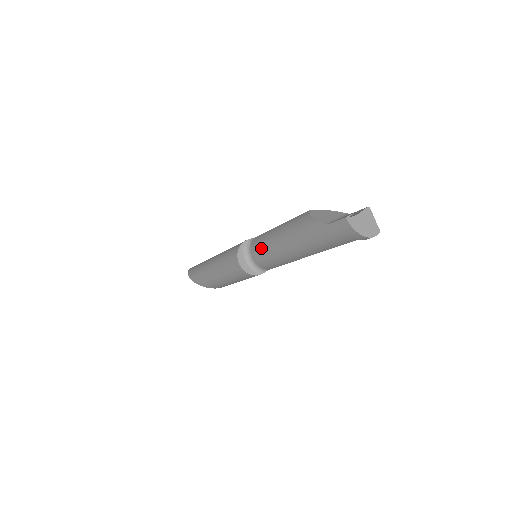
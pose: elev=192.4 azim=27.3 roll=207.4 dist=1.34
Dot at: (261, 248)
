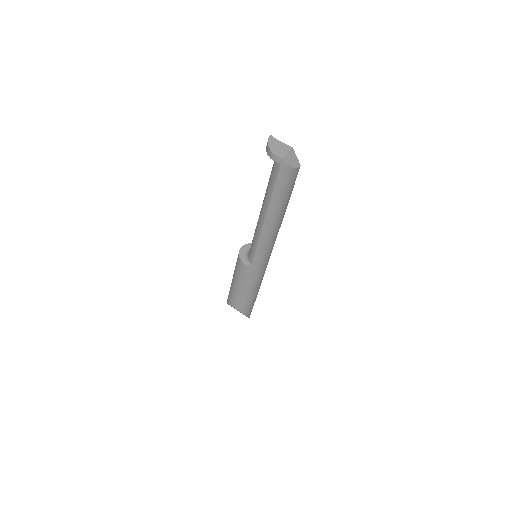
Dot at: occluded
